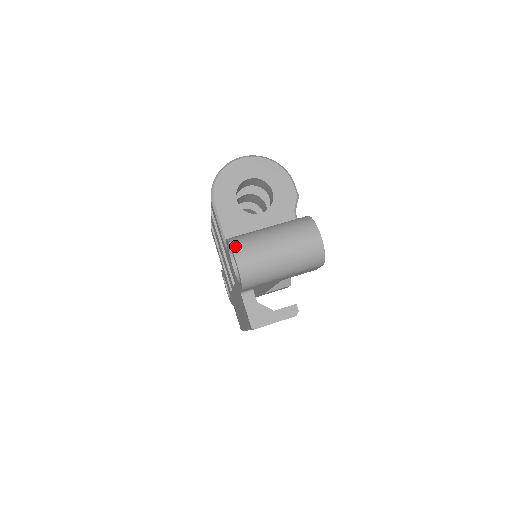
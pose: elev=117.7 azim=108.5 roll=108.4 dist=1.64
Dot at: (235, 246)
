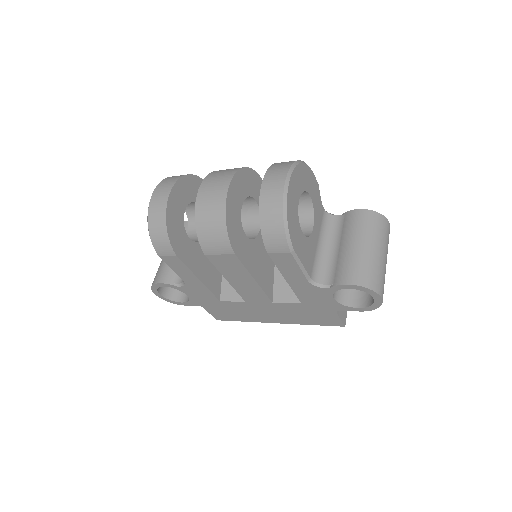
Dot at: (376, 288)
